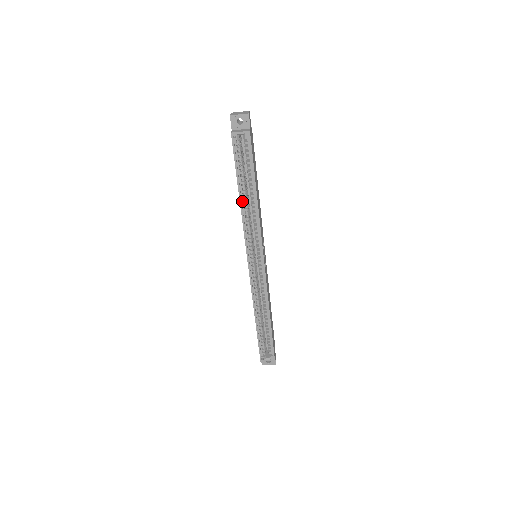
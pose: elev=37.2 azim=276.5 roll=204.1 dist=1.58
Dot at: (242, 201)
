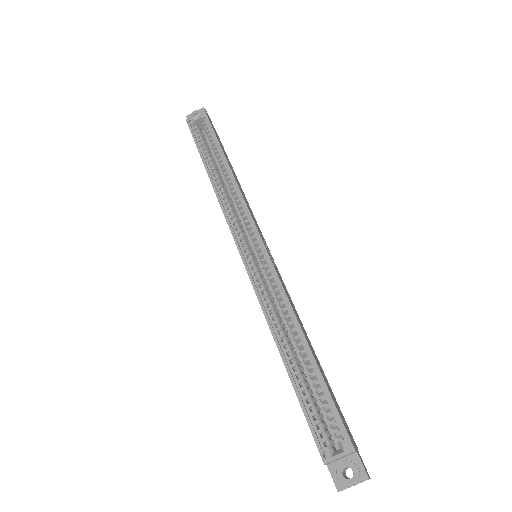
Dot at: (213, 179)
